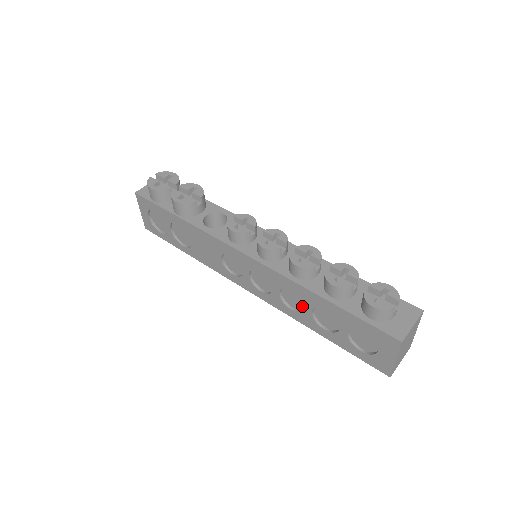
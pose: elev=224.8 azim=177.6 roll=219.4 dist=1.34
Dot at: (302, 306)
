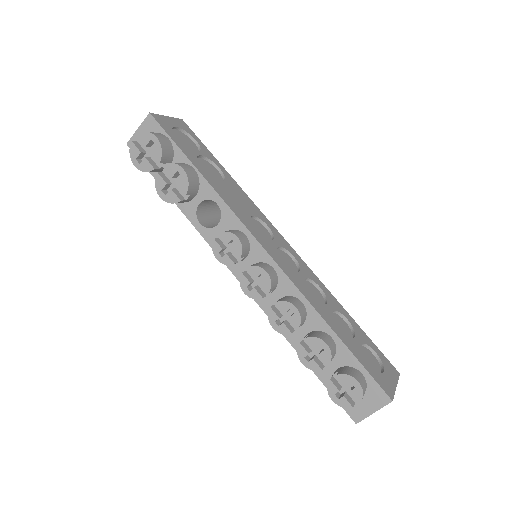
Dot at: occluded
